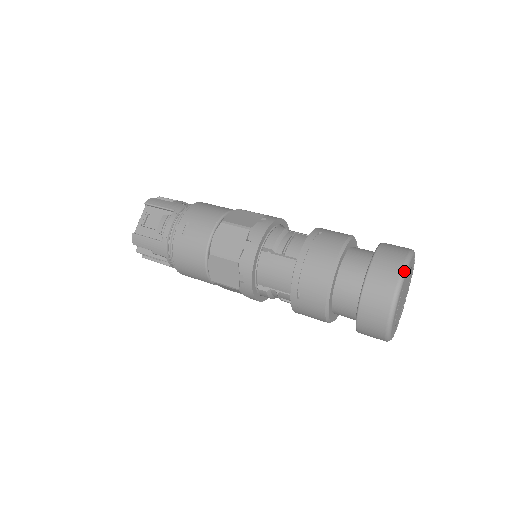
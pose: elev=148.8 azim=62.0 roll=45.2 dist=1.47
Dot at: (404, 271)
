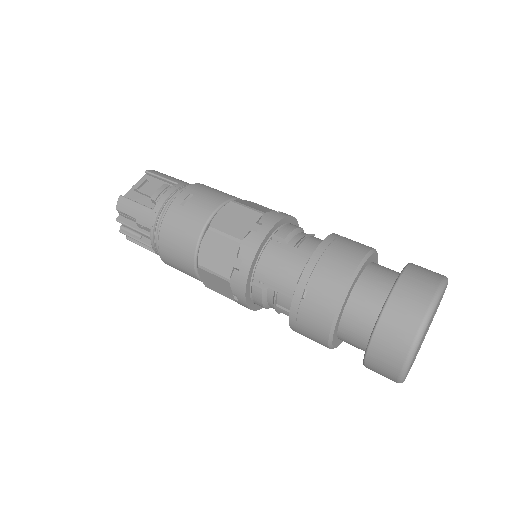
Dot at: (442, 288)
